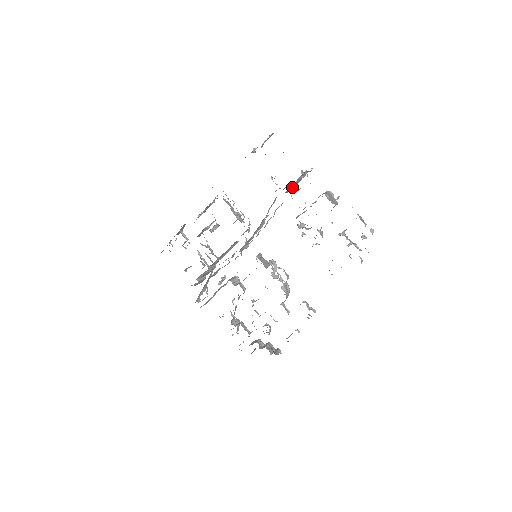
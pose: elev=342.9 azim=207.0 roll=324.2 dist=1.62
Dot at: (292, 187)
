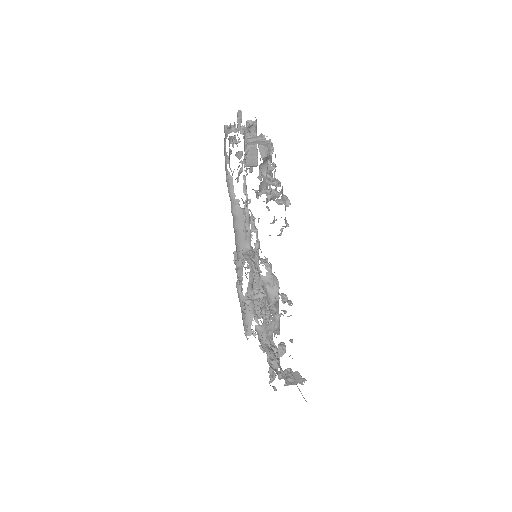
Dot at: (254, 156)
